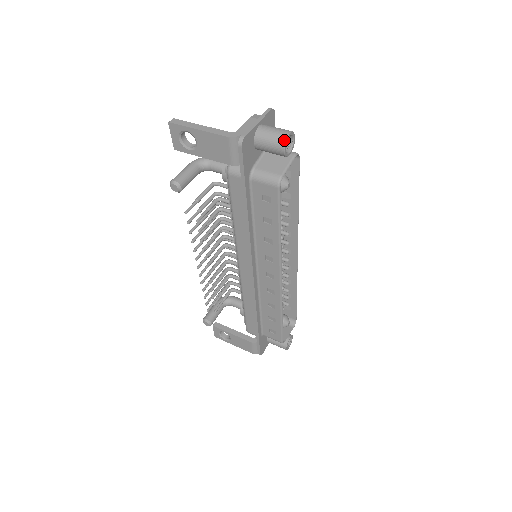
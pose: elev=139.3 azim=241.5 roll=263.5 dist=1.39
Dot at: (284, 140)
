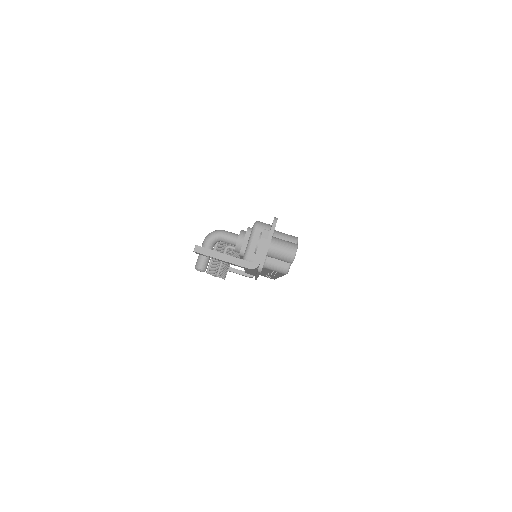
Dot at: (292, 260)
